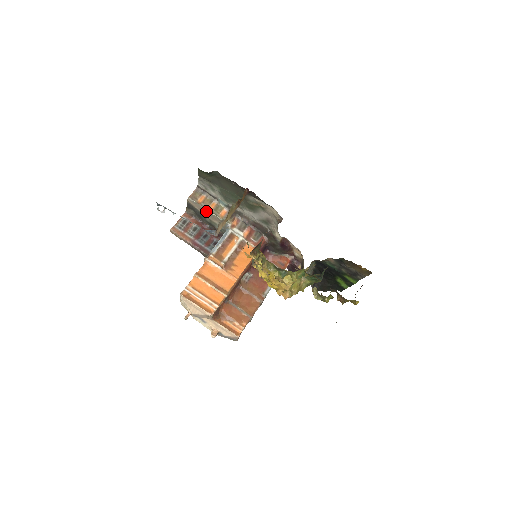
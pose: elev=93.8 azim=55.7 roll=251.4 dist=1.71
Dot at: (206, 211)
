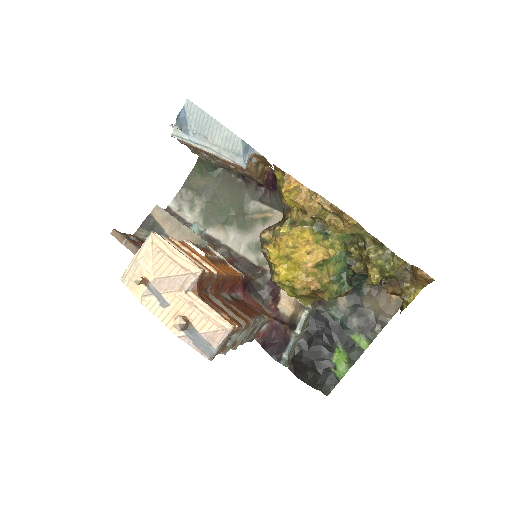
Dot at: (176, 224)
